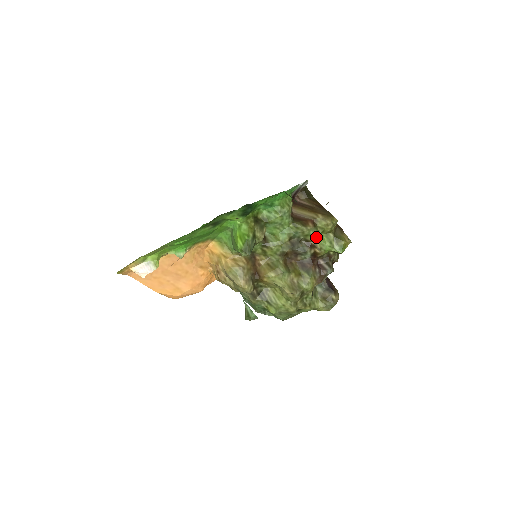
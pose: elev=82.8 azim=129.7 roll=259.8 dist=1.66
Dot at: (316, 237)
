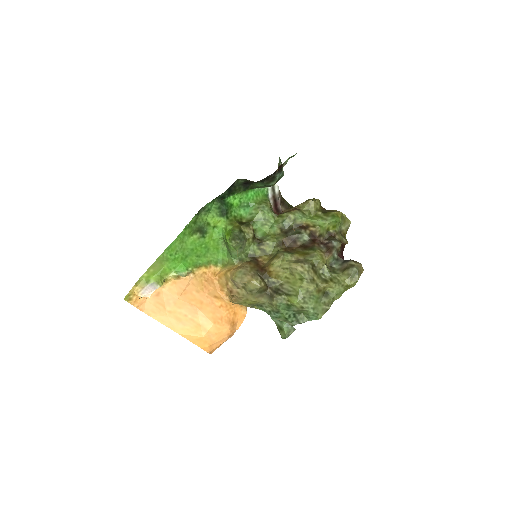
Dot at: (305, 218)
